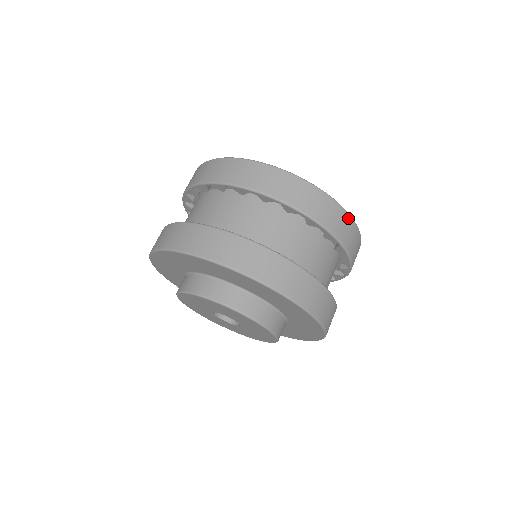
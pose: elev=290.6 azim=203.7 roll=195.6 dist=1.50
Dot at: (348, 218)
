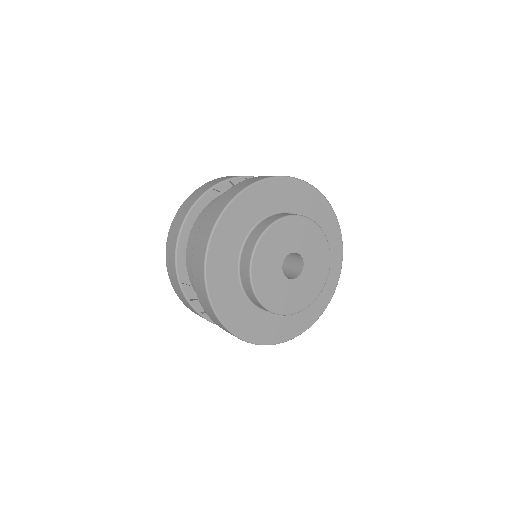
Dot at: occluded
